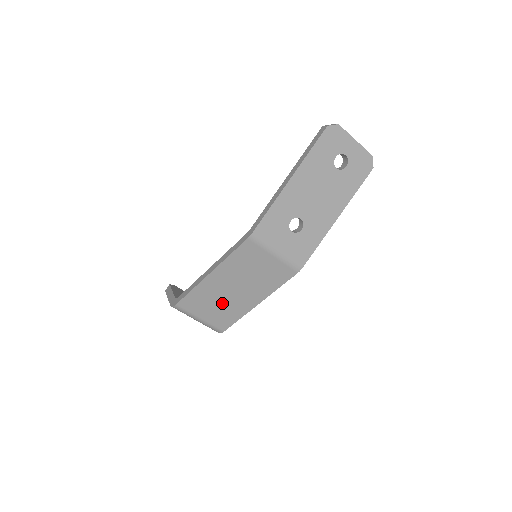
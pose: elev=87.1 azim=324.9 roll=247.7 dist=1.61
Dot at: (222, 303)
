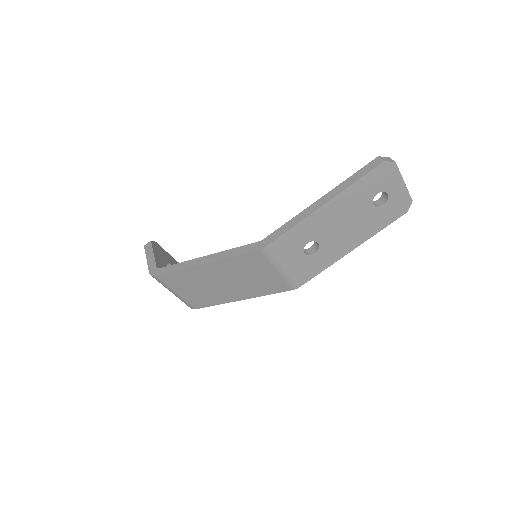
Dot at: (205, 289)
